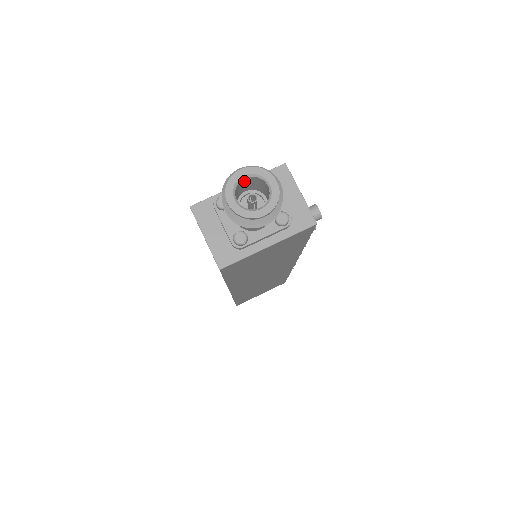
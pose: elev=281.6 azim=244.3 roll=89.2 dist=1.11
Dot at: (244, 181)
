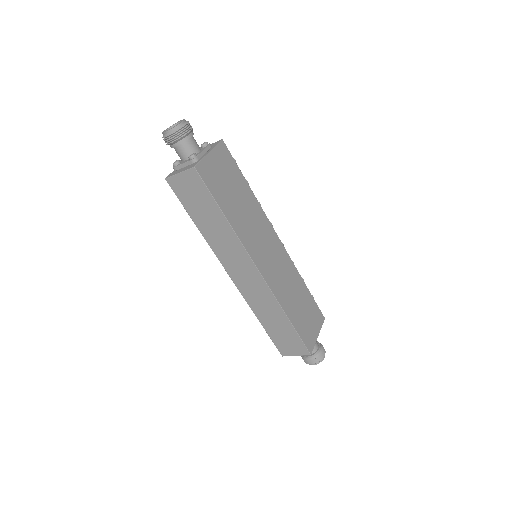
Dot at: occluded
